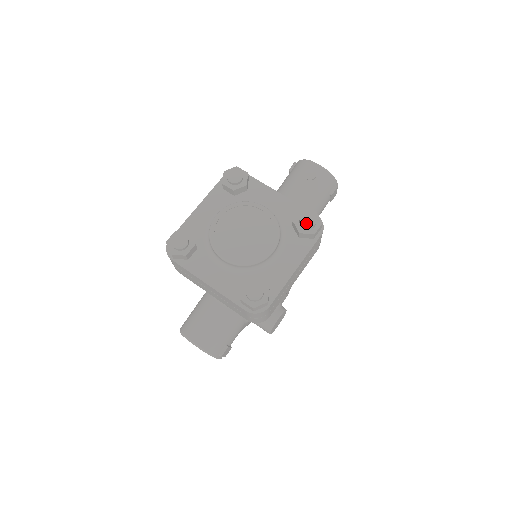
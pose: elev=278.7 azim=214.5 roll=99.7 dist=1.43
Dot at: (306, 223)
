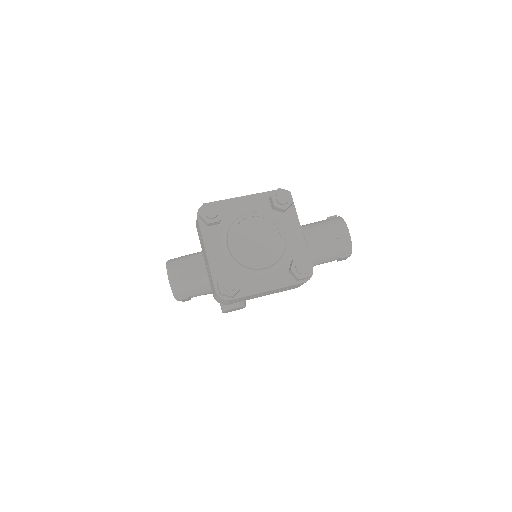
Dot at: (300, 268)
